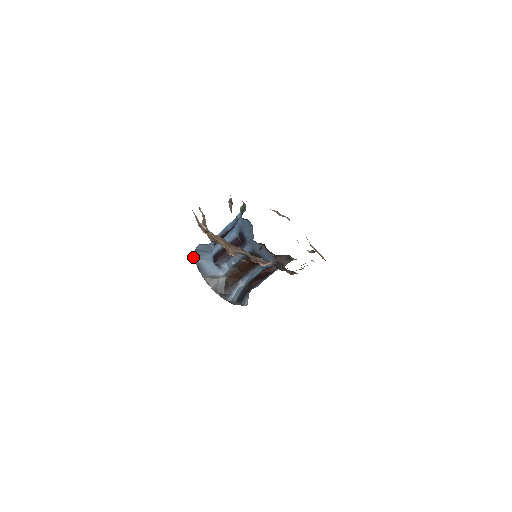
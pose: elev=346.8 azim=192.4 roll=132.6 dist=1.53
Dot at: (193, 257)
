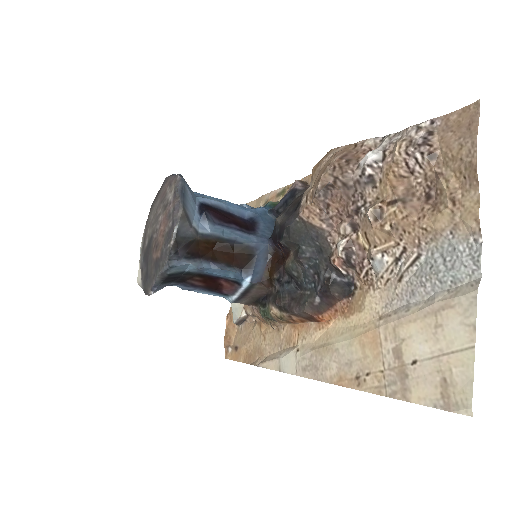
Dot at: (181, 175)
